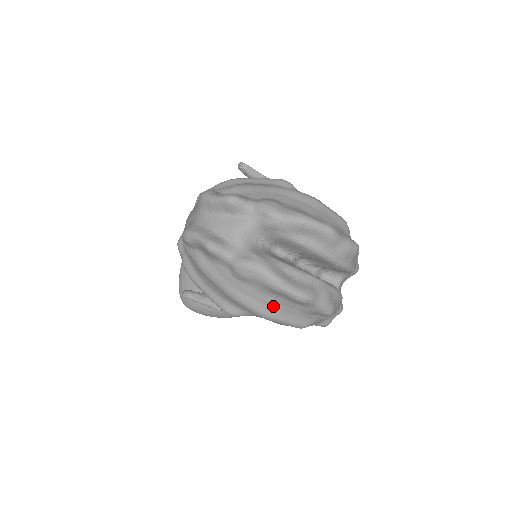
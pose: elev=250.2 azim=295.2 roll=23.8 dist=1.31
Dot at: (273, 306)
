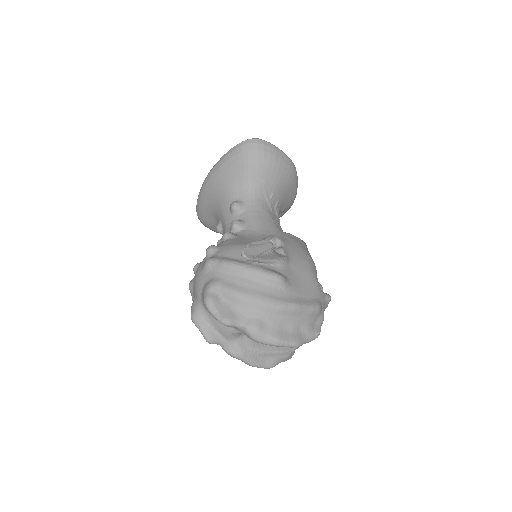
Dot at: occluded
